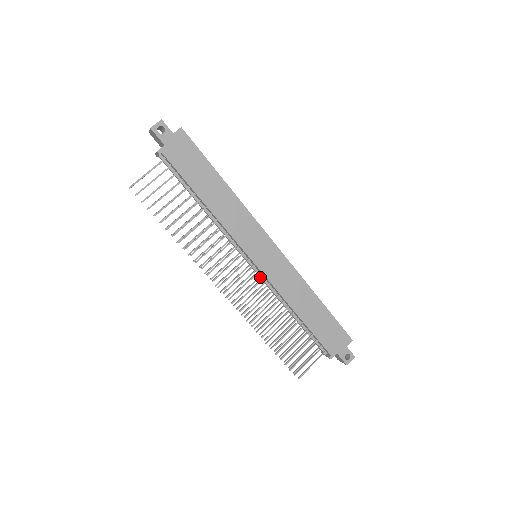
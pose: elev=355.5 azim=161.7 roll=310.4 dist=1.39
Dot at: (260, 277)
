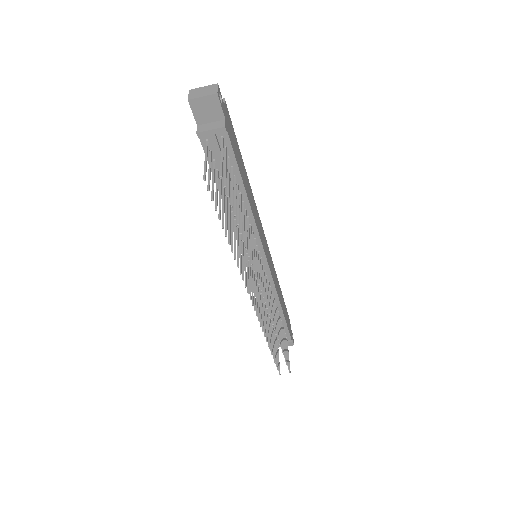
Dot at: occluded
